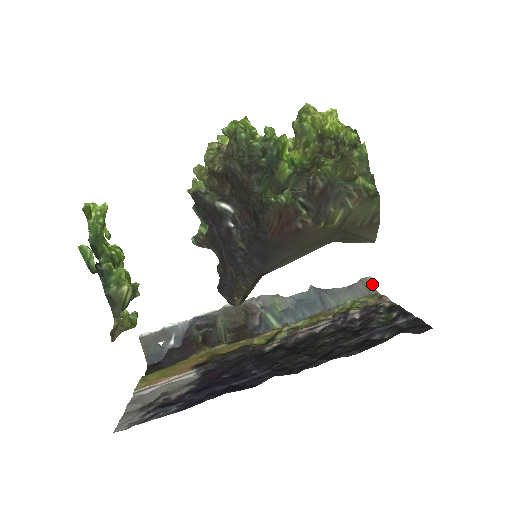
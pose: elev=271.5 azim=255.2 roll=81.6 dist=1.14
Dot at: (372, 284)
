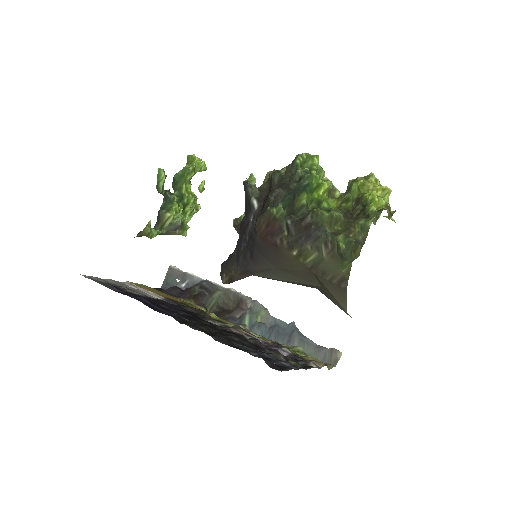
Dot at: (337, 359)
